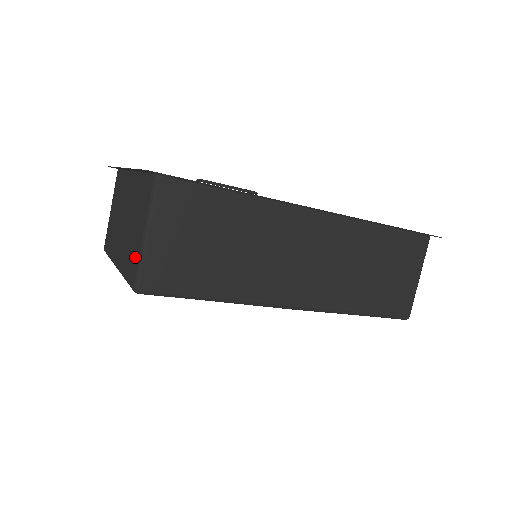
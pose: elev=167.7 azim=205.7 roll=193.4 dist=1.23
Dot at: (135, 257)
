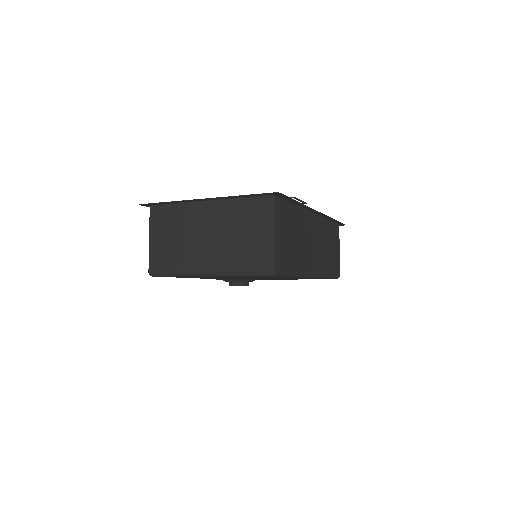
Dot at: (262, 253)
